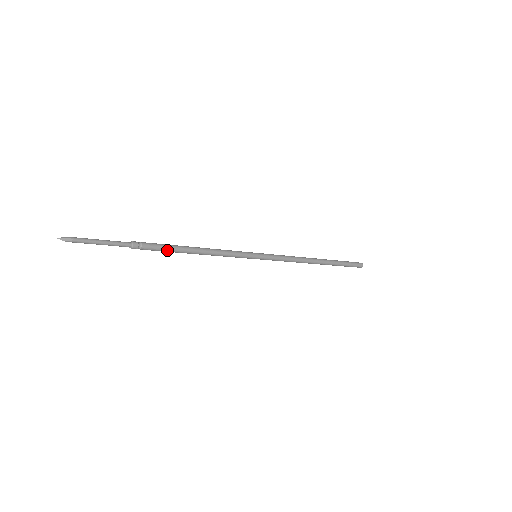
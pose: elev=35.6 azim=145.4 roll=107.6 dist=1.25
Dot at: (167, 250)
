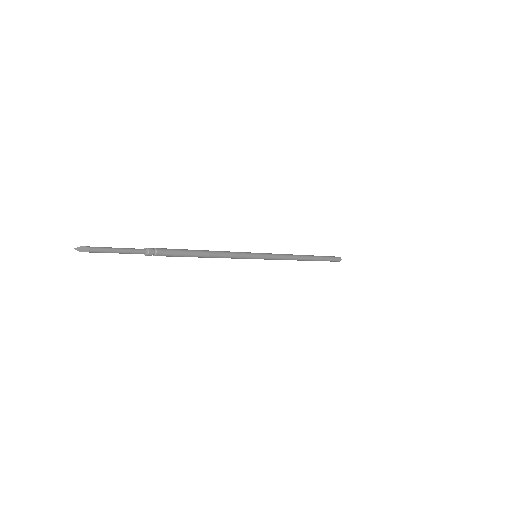
Dot at: (179, 256)
